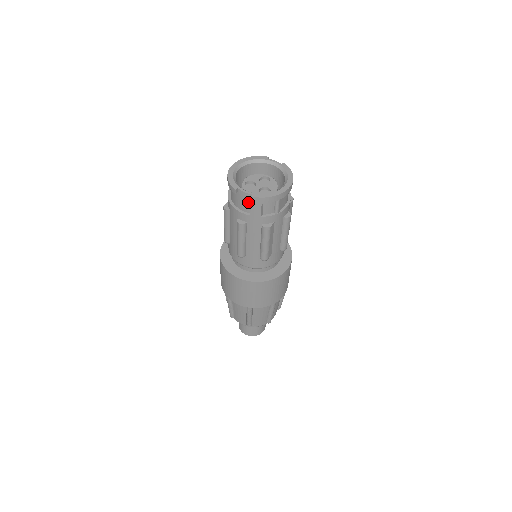
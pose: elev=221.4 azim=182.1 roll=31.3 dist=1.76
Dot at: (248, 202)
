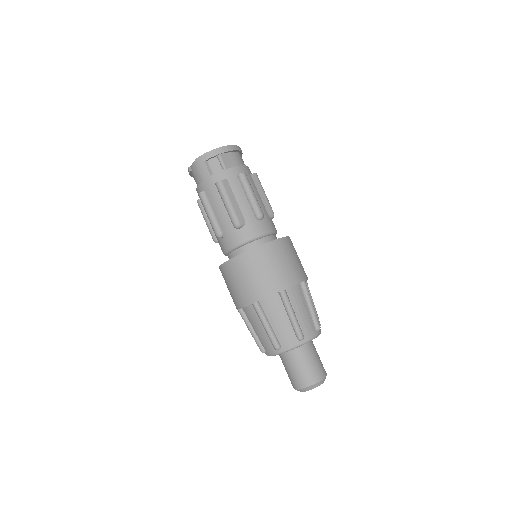
Dot at: (198, 170)
